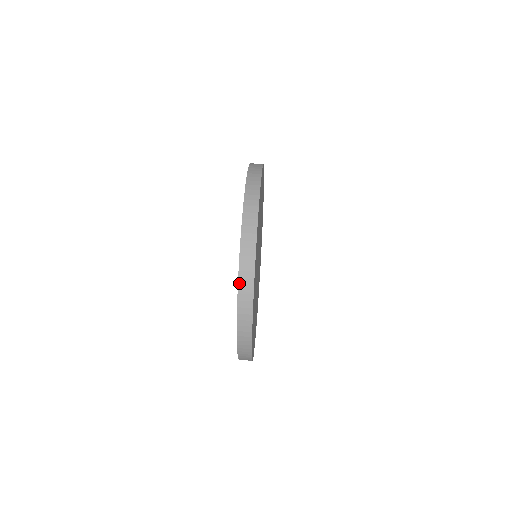
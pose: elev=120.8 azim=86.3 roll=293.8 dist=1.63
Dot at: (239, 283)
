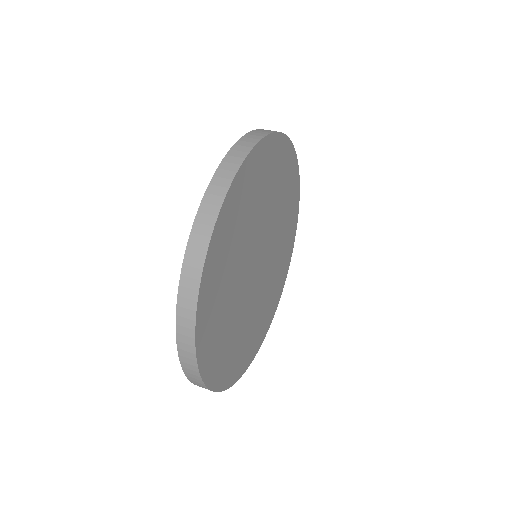
Dot at: (179, 352)
